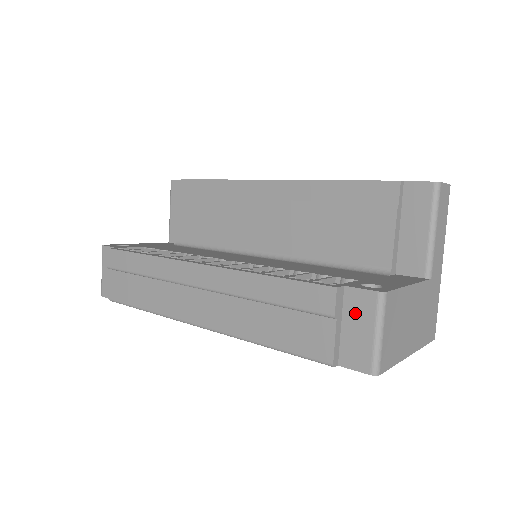
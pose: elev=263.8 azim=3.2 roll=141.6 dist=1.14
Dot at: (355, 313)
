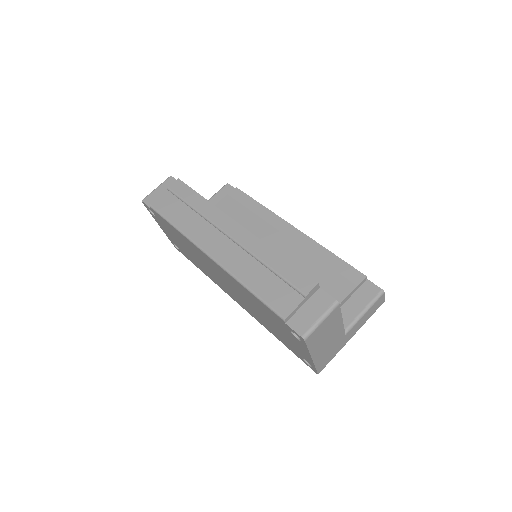
Dot at: (316, 303)
